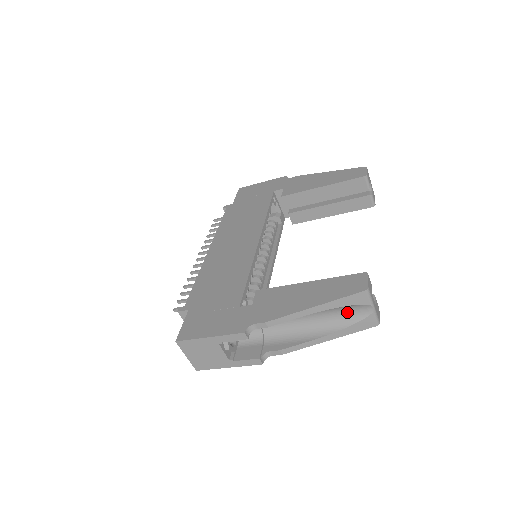
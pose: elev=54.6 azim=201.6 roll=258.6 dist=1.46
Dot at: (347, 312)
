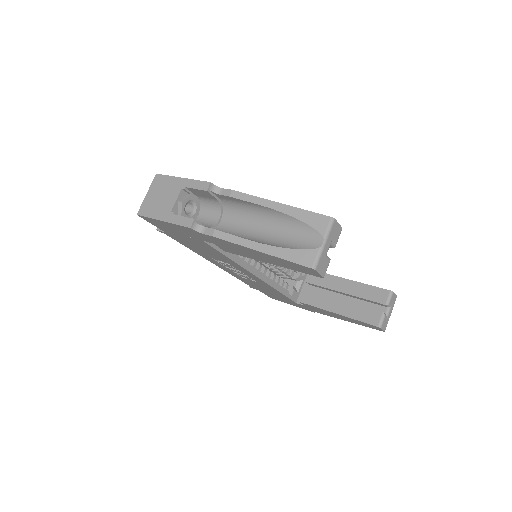
Dot at: (298, 238)
